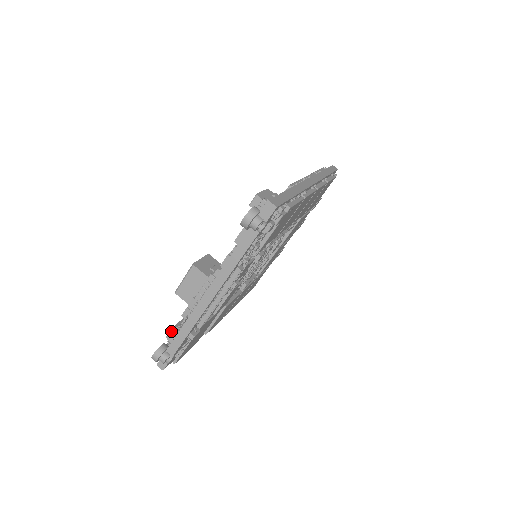
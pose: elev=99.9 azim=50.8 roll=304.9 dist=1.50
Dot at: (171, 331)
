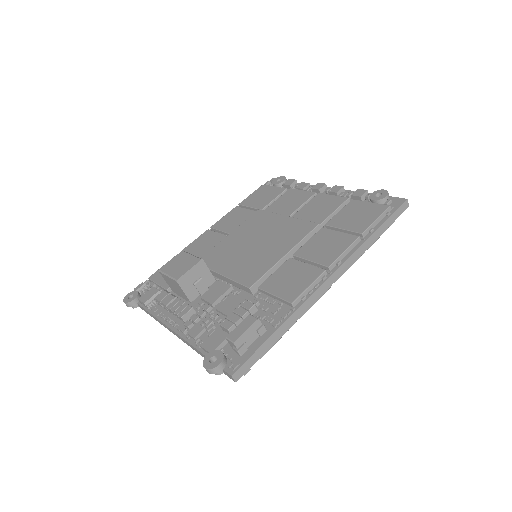
Dot at: (142, 303)
